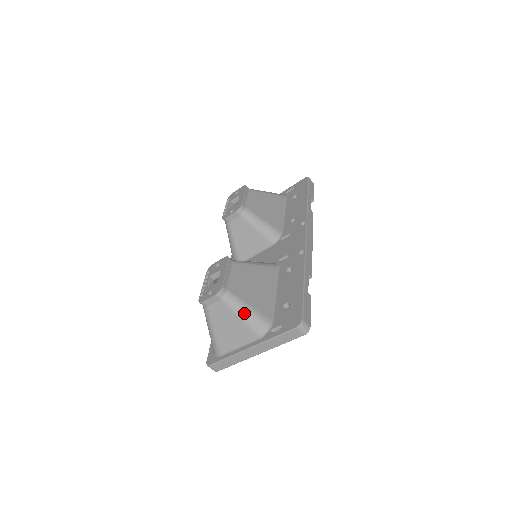
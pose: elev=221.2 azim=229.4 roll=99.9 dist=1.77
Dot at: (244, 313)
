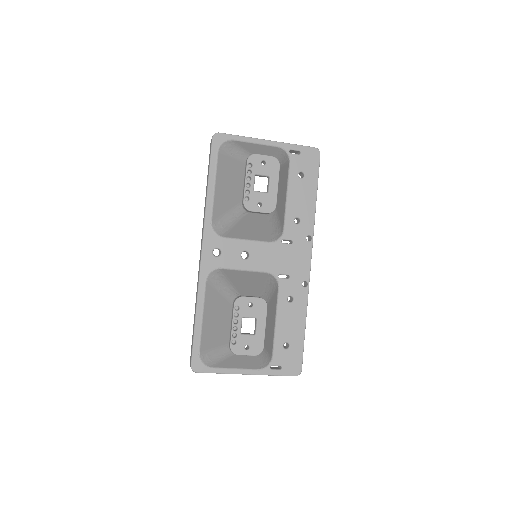
Dot at: (262, 360)
